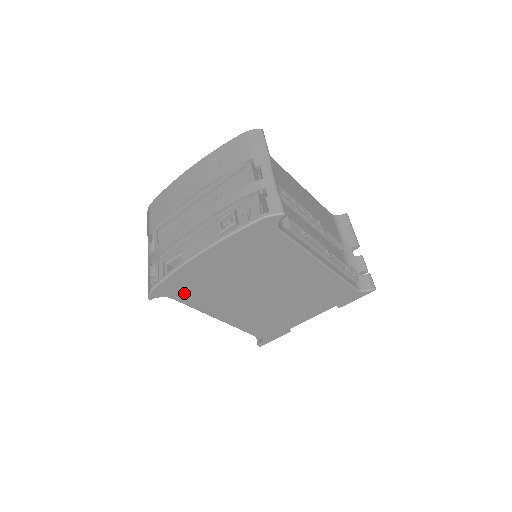
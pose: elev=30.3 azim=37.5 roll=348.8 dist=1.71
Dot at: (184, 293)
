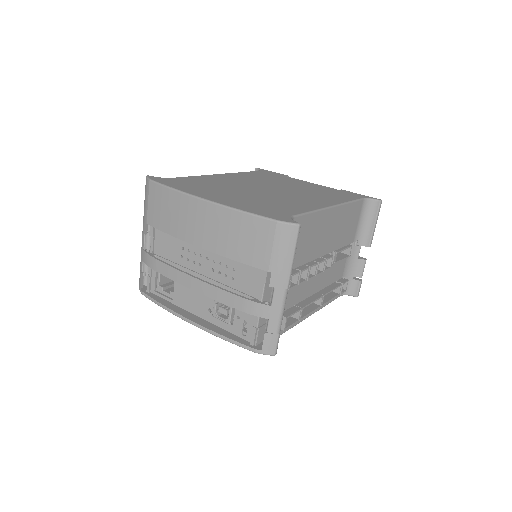
Dot at: occluded
